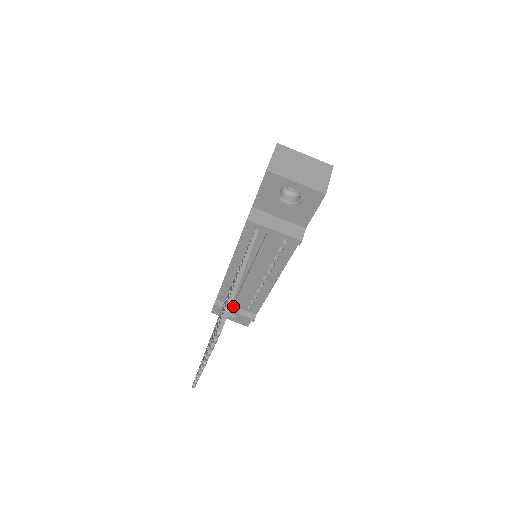
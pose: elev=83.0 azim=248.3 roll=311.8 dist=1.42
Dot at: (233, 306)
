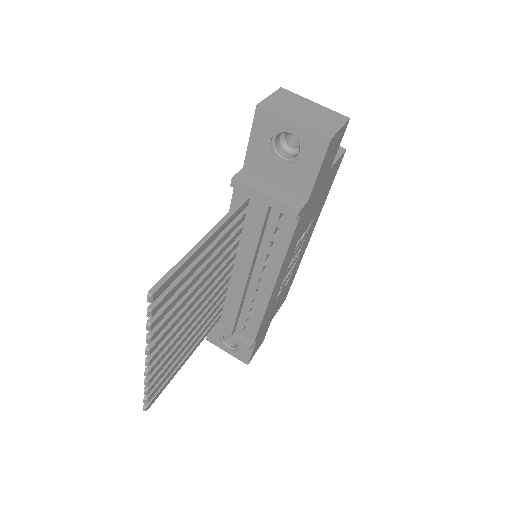
Dot at: (225, 324)
